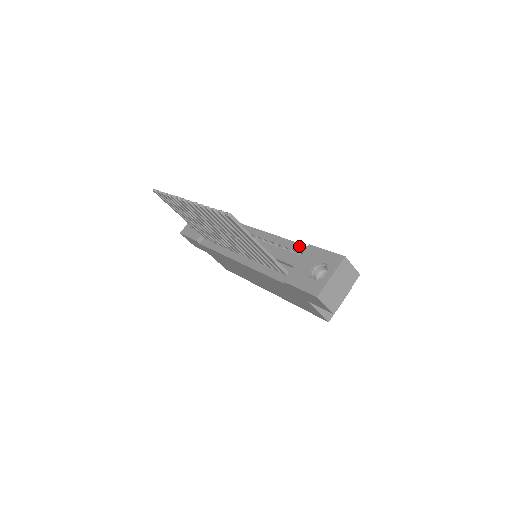
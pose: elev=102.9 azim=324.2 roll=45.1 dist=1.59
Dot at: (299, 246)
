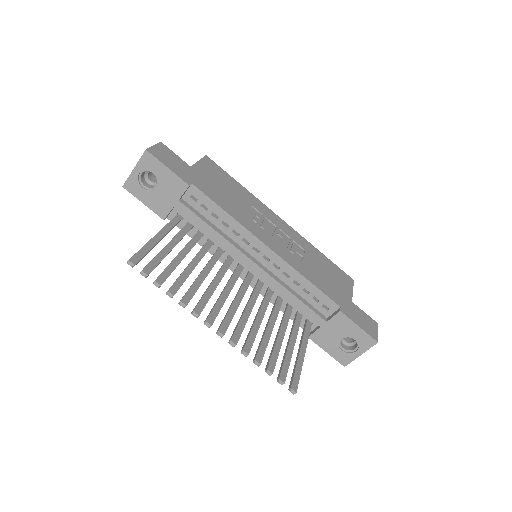
Dot at: (324, 298)
